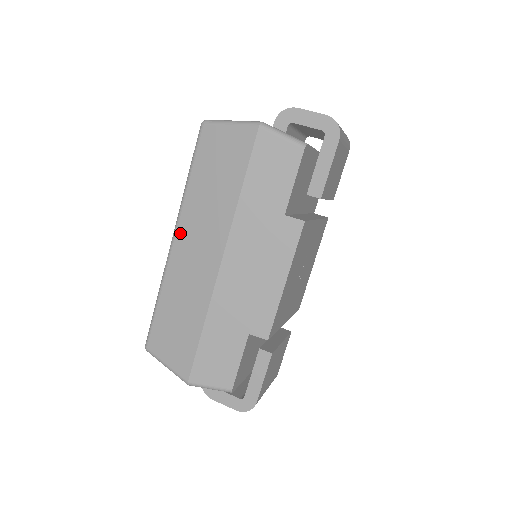
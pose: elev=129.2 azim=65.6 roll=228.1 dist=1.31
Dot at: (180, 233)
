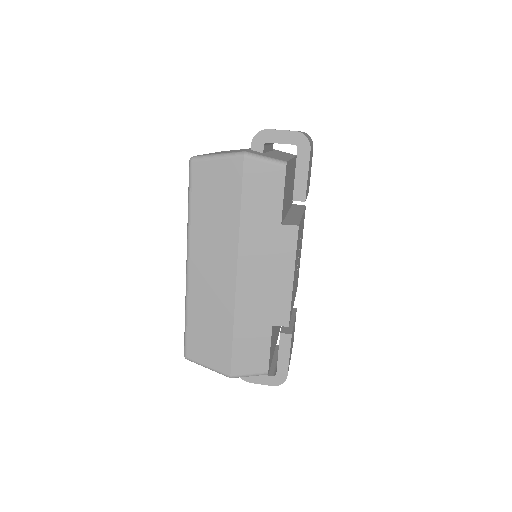
Dot at: (193, 257)
